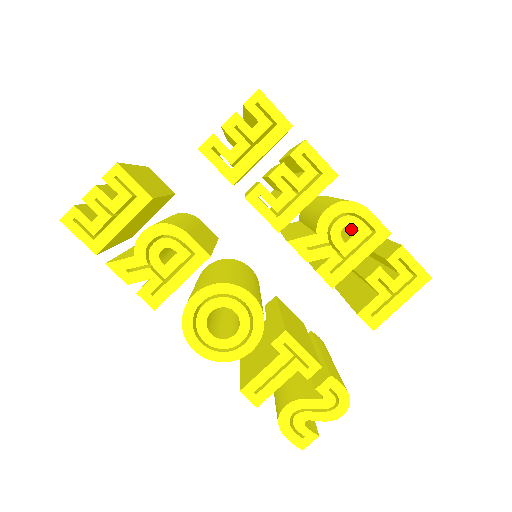
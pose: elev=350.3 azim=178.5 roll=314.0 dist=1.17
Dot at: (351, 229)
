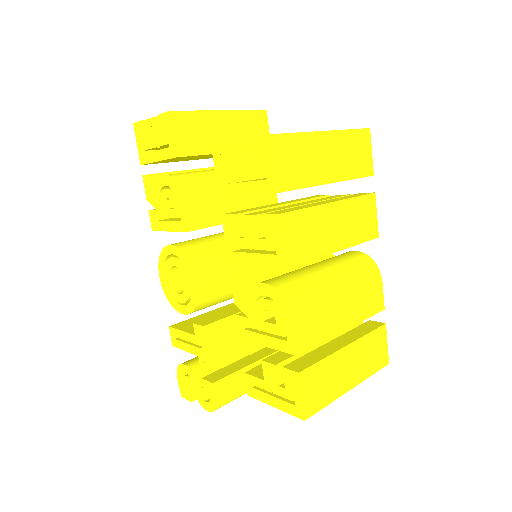
Dot at: occluded
